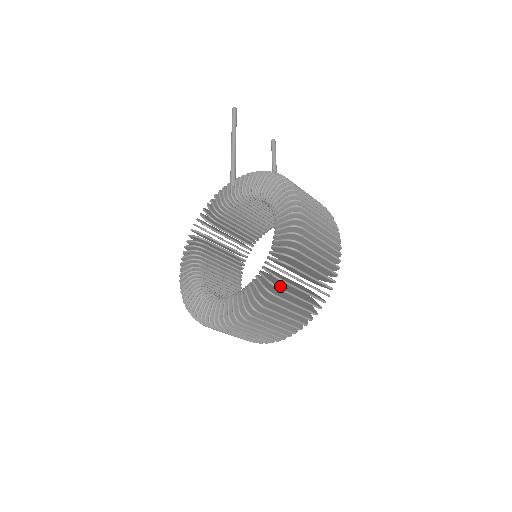
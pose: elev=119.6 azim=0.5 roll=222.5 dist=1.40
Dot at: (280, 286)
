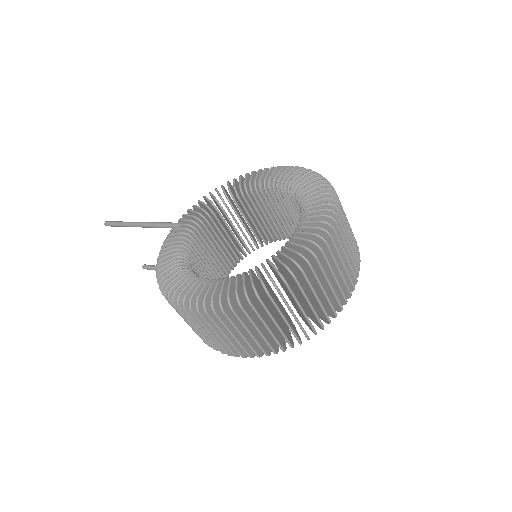
Dot at: occluded
